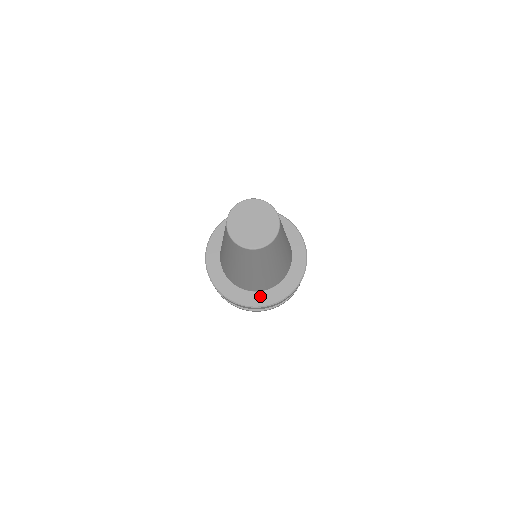
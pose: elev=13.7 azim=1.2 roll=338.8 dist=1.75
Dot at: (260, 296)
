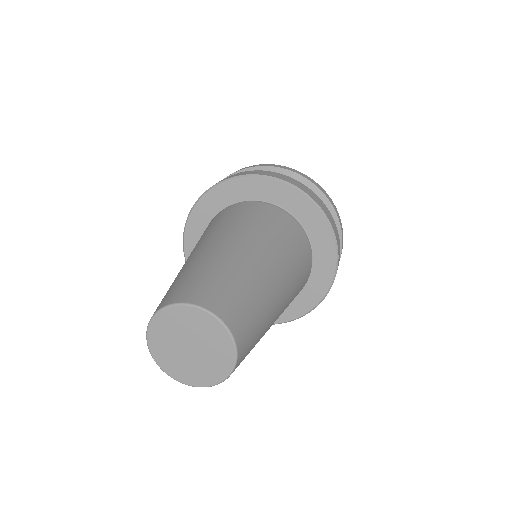
Dot at: occluded
